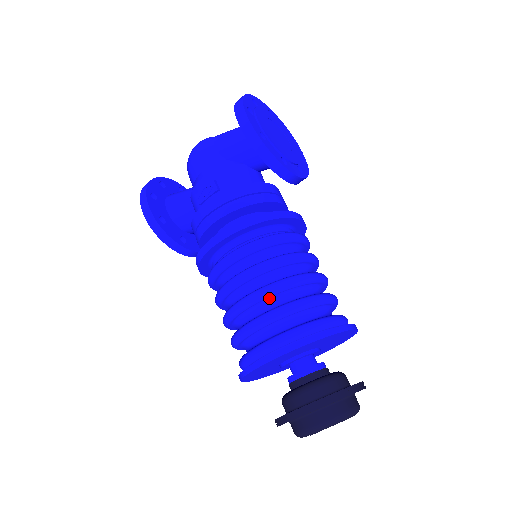
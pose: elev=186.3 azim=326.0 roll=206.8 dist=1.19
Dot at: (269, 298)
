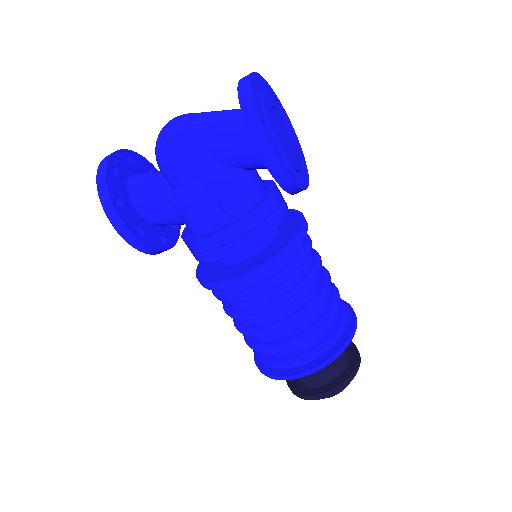
Dot at: occluded
